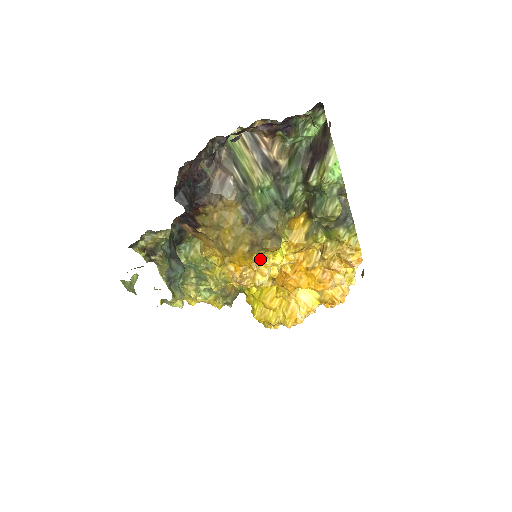
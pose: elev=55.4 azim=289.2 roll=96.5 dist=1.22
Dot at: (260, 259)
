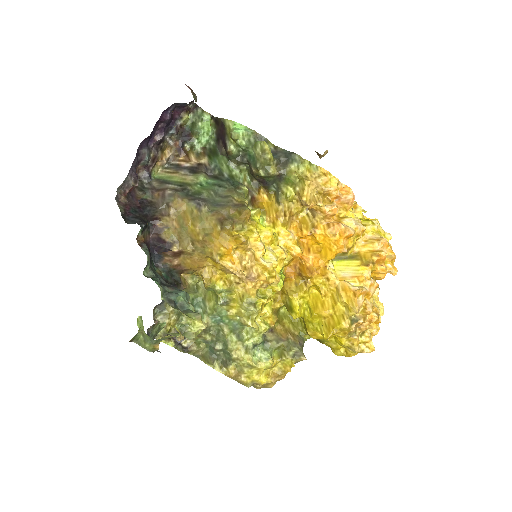
Dot at: (243, 235)
